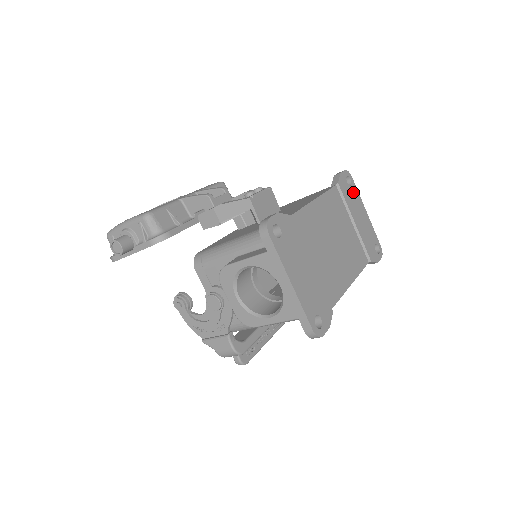
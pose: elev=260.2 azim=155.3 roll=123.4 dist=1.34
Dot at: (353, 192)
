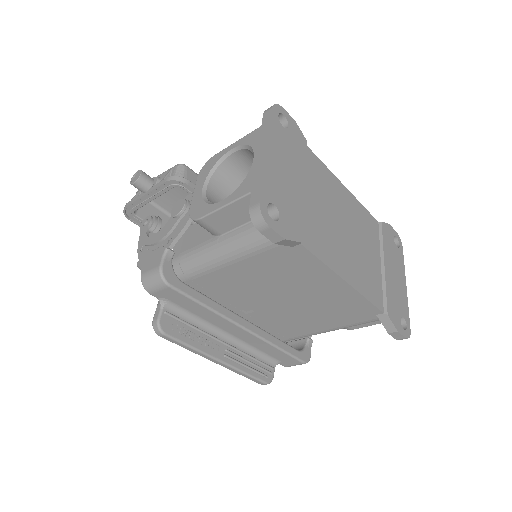
Dot at: (397, 253)
